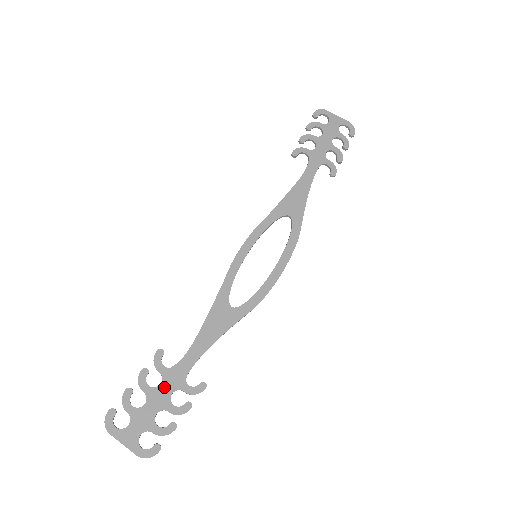
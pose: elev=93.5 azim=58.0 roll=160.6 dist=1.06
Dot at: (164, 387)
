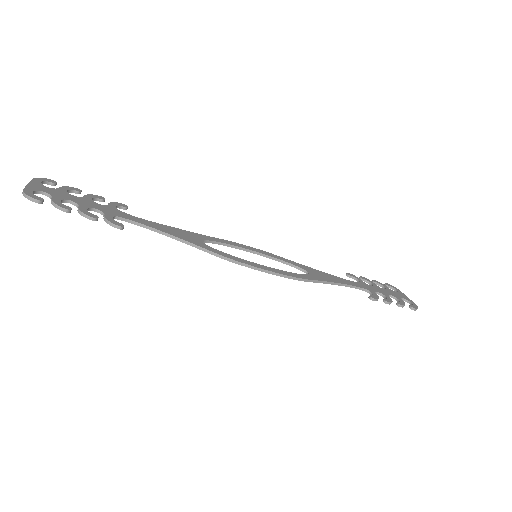
Dot at: (98, 205)
